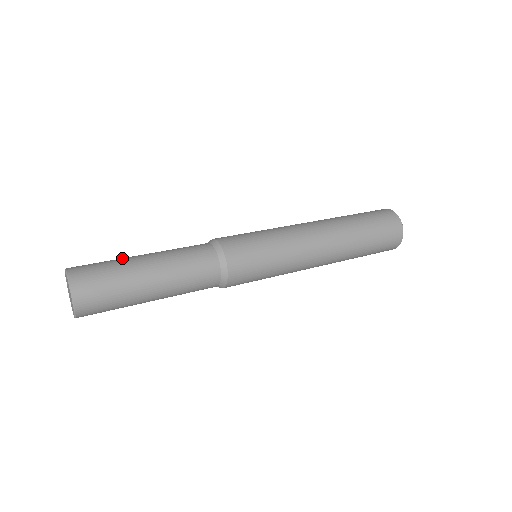
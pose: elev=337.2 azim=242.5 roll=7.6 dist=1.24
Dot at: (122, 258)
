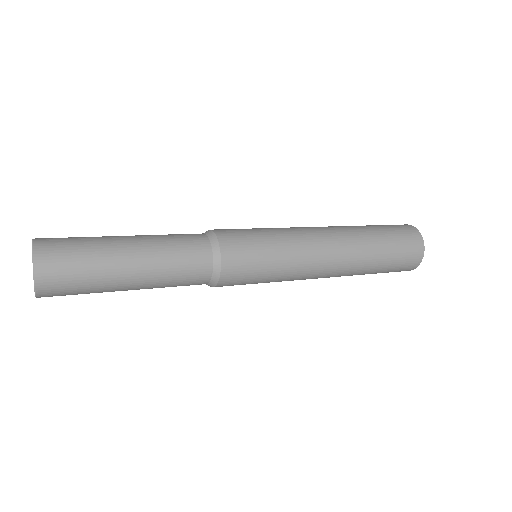
Dot at: (102, 237)
